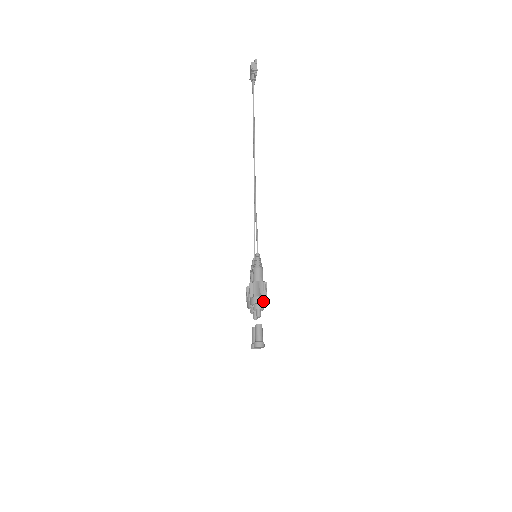
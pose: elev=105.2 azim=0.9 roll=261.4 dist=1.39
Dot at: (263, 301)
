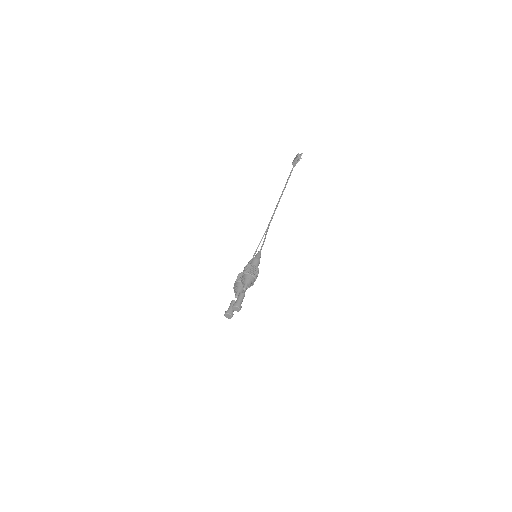
Dot at: (253, 280)
